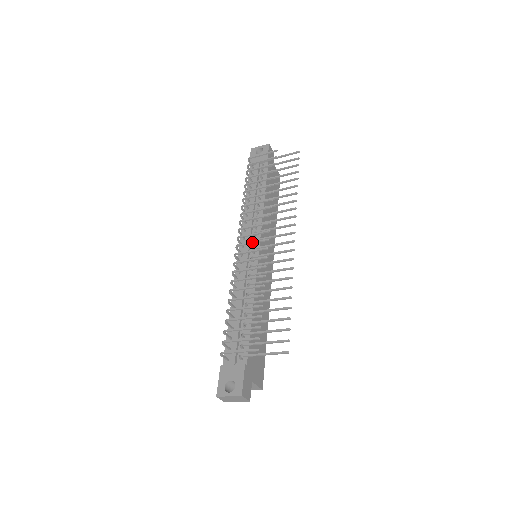
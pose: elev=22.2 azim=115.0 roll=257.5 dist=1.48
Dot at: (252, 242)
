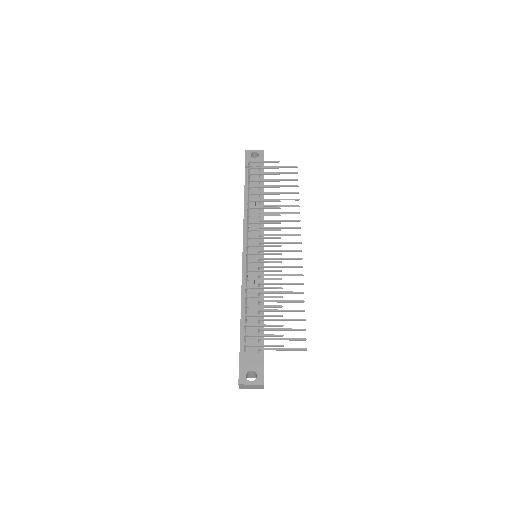
Dot at: (265, 245)
